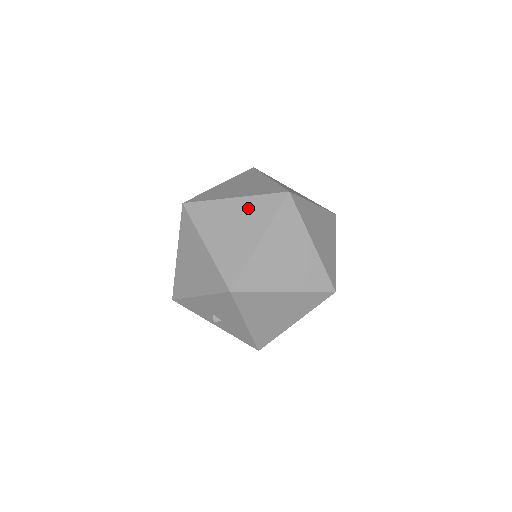
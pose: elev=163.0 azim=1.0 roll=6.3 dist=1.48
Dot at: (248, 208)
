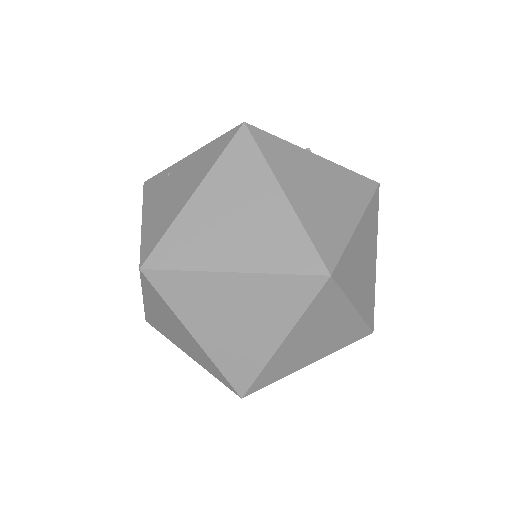
Dot at: (258, 293)
